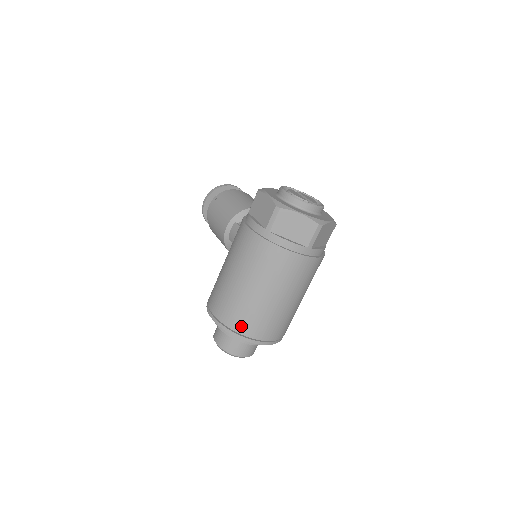
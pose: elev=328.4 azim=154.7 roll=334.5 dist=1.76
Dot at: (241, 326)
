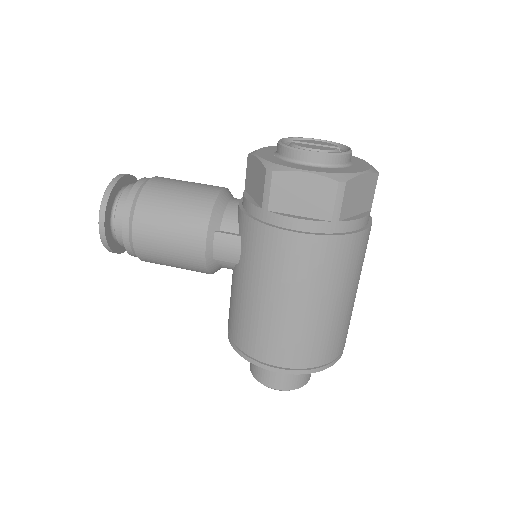
Dot at: (331, 353)
